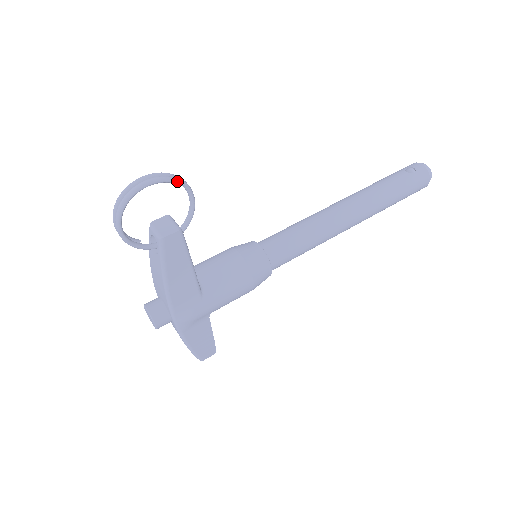
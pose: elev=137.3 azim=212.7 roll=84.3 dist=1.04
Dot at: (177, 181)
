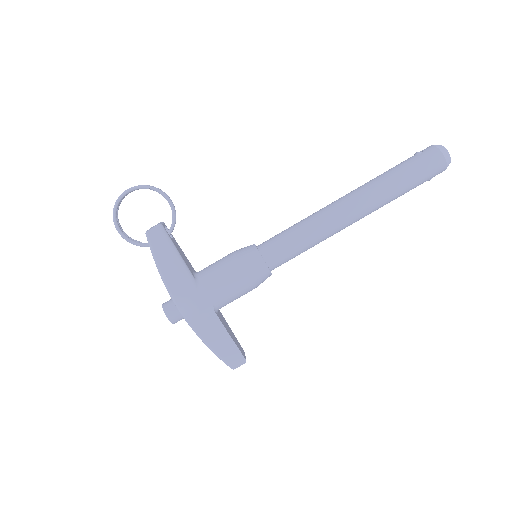
Dot at: (148, 187)
